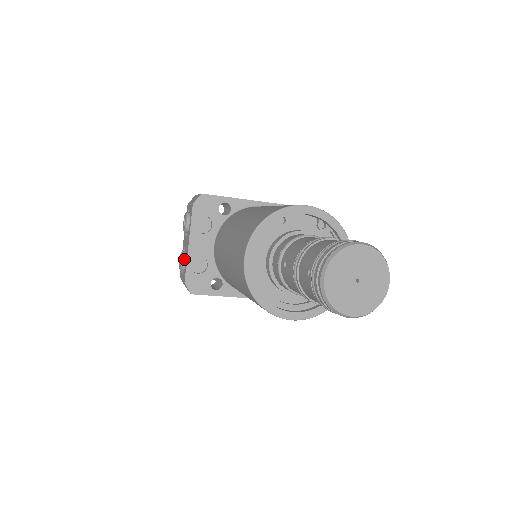
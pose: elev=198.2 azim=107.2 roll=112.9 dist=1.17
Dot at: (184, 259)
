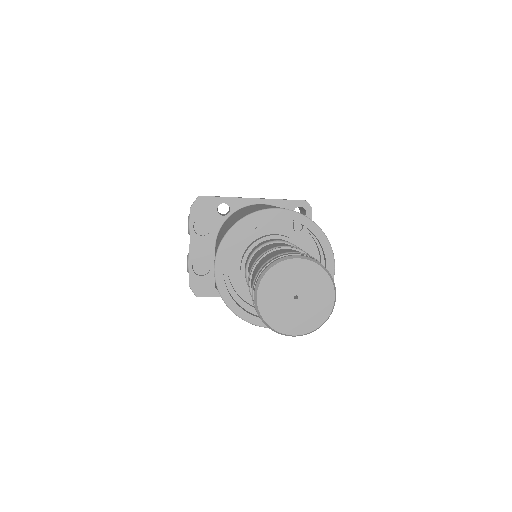
Dot at: occluded
